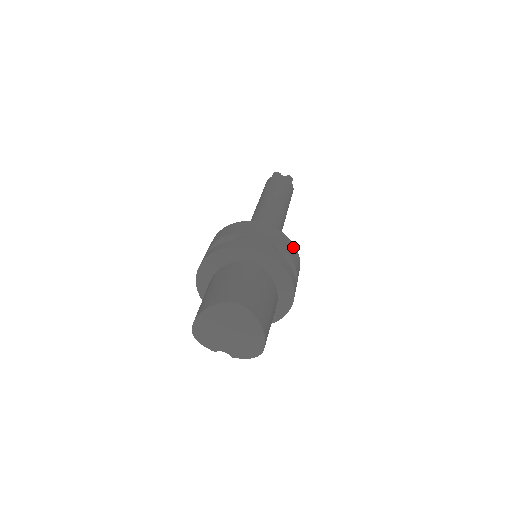
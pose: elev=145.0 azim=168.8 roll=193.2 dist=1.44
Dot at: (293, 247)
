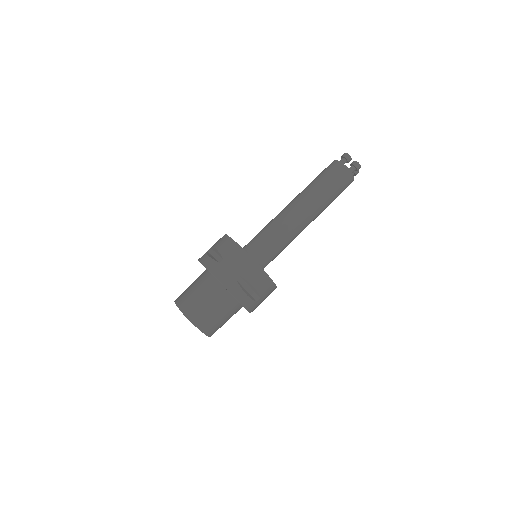
Dot at: (264, 276)
